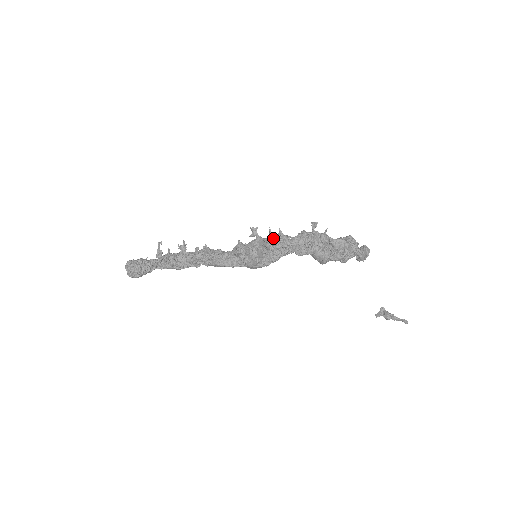
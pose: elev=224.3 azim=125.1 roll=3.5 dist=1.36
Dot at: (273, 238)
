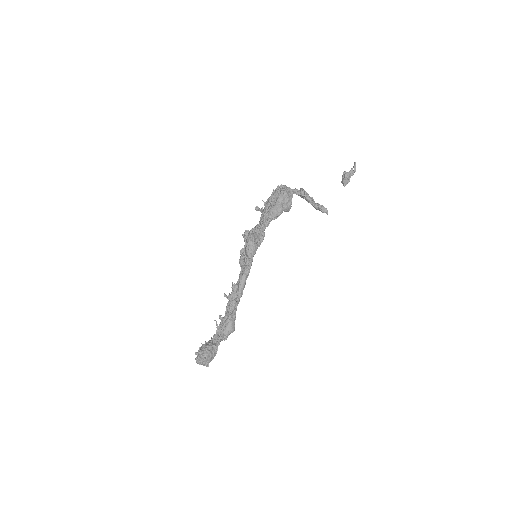
Dot at: occluded
